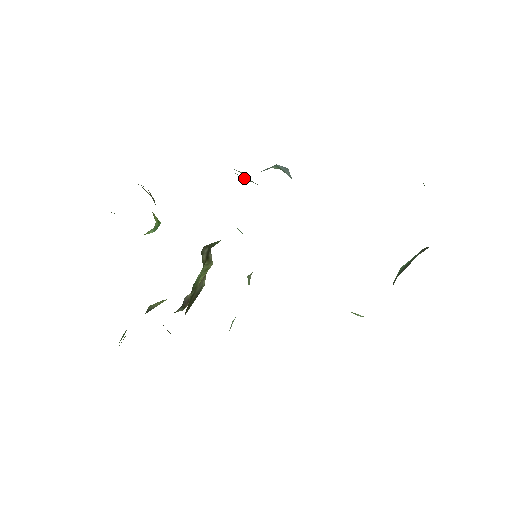
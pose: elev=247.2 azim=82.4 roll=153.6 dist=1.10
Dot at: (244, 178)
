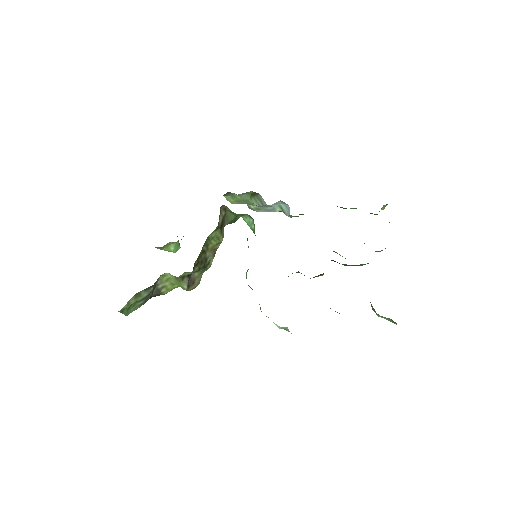
Dot at: (256, 204)
